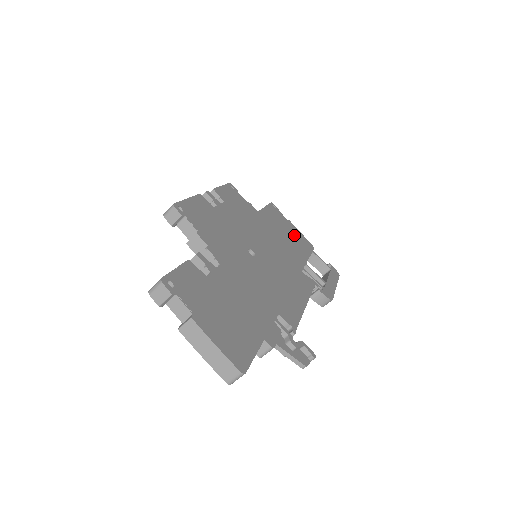
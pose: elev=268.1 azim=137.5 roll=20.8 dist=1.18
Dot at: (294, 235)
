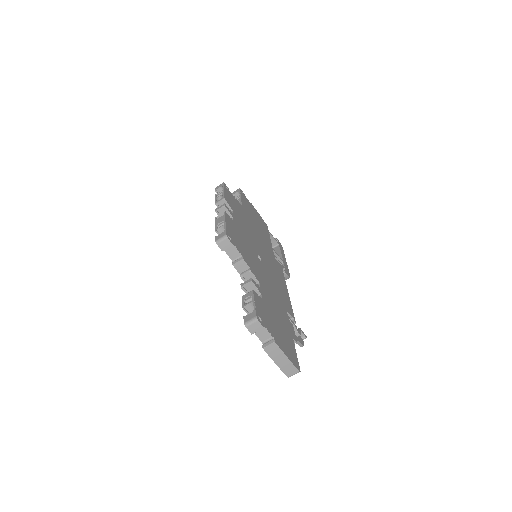
Dot at: (259, 219)
